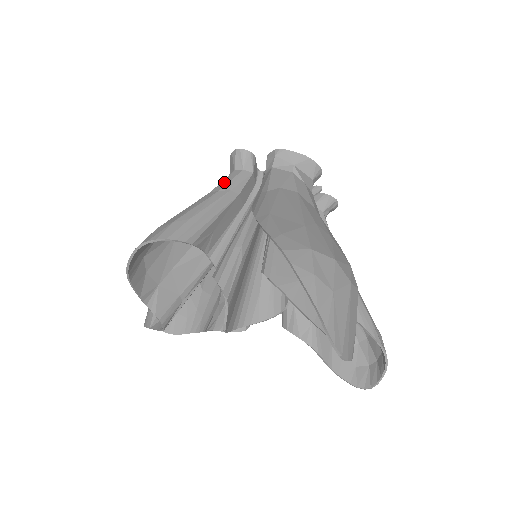
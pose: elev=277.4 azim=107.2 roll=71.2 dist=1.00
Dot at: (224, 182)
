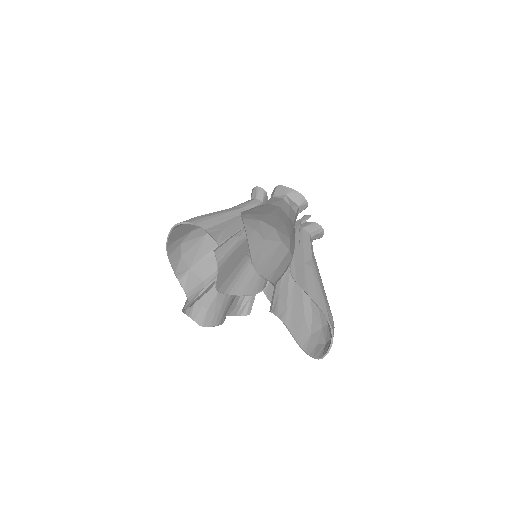
Dot at: (240, 204)
